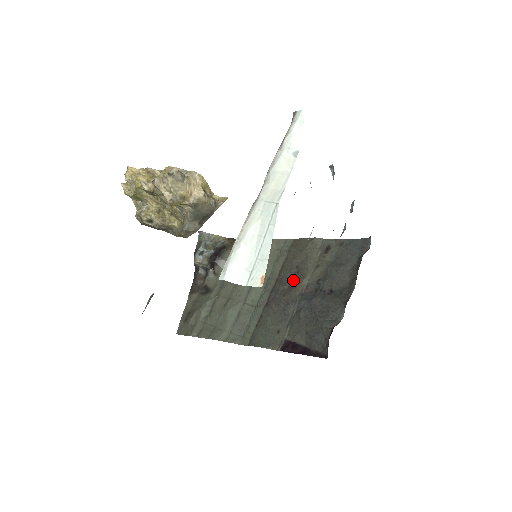
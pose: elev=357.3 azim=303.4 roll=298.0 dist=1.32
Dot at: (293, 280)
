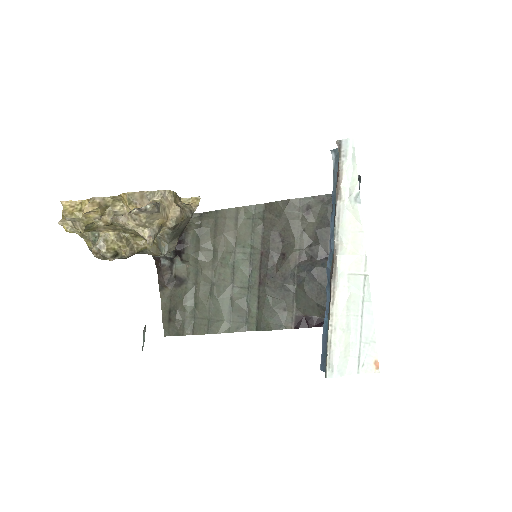
Dot at: (280, 251)
